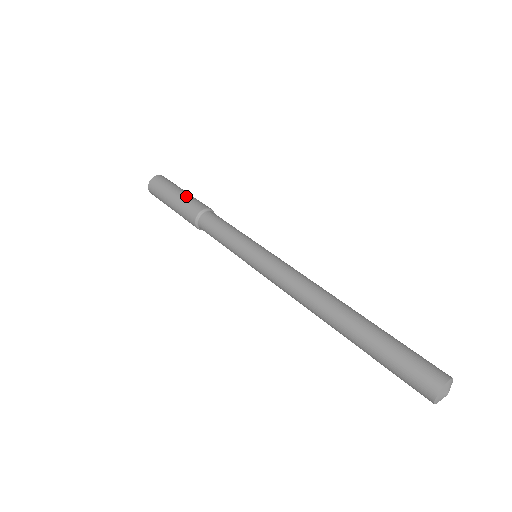
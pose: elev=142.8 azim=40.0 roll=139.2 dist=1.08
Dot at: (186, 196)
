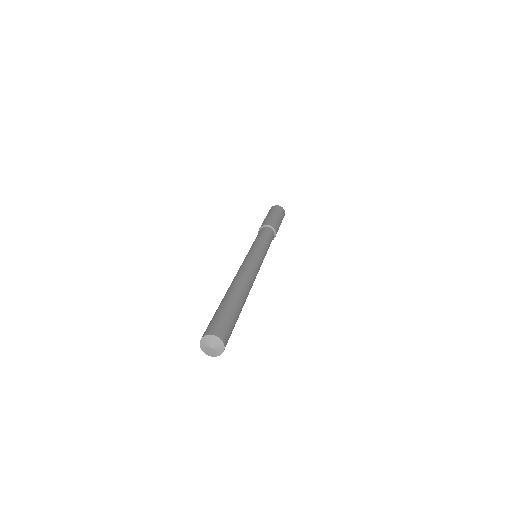
Dot at: (265, 219)
